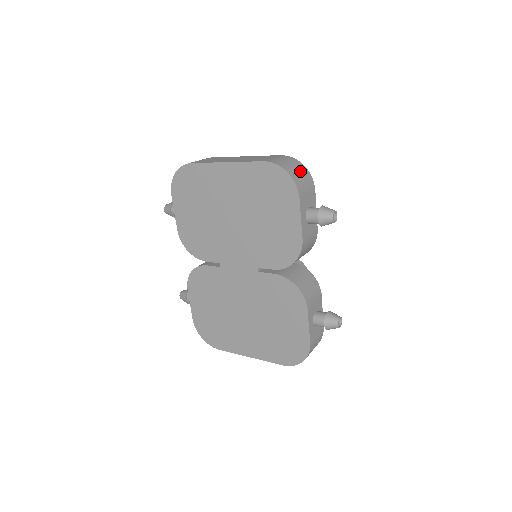
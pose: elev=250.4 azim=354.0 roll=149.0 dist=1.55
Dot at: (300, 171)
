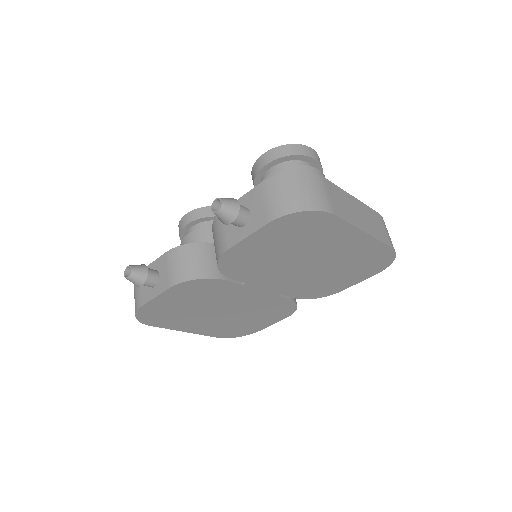
Dot at: occluded
